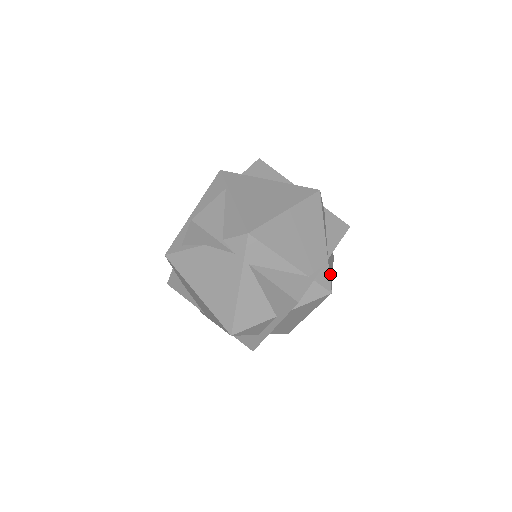
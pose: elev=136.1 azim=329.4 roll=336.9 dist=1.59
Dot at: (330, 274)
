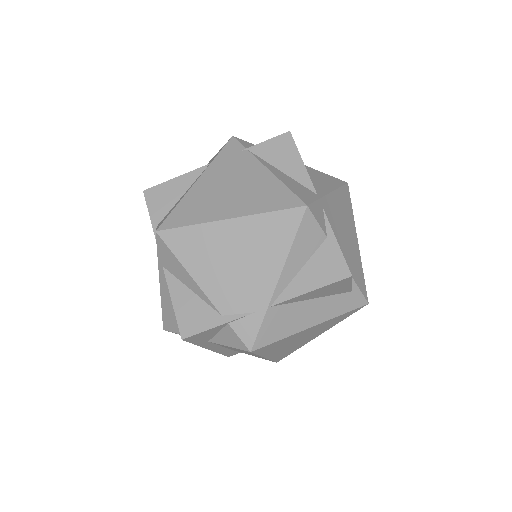
Dot at: (271, 327)
